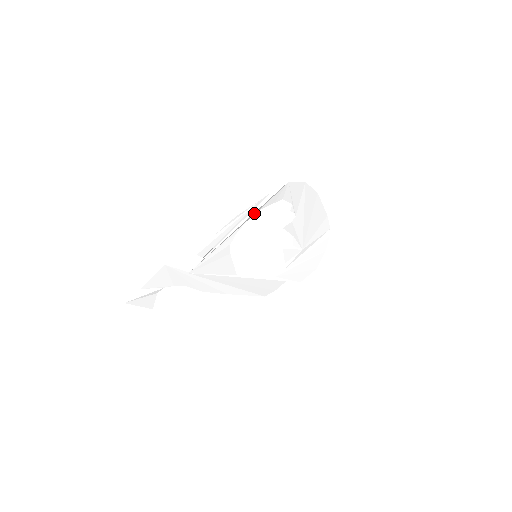
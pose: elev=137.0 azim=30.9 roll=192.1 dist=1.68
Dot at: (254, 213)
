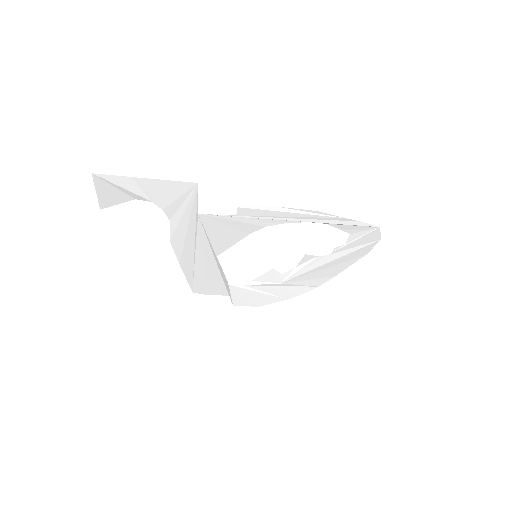
Dot at: (323, 222)
